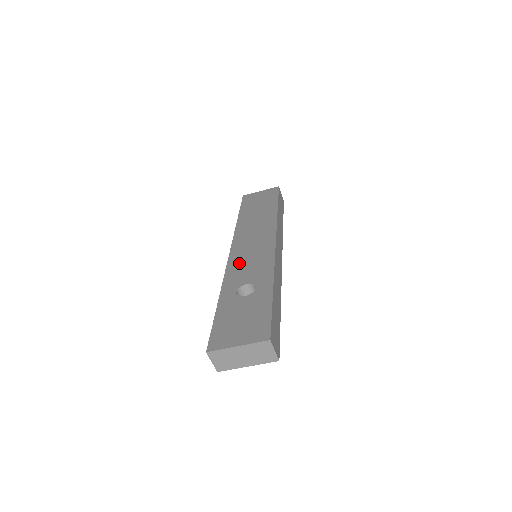
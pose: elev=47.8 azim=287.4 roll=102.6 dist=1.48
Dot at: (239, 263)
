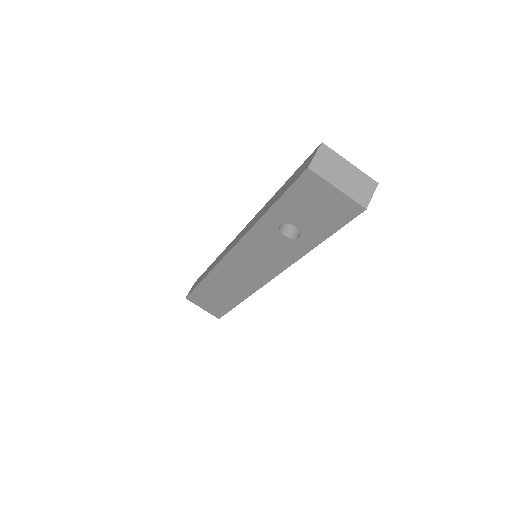
Dot at: occluded
